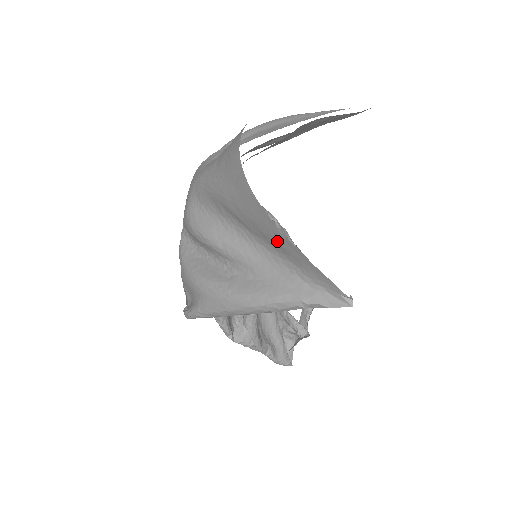
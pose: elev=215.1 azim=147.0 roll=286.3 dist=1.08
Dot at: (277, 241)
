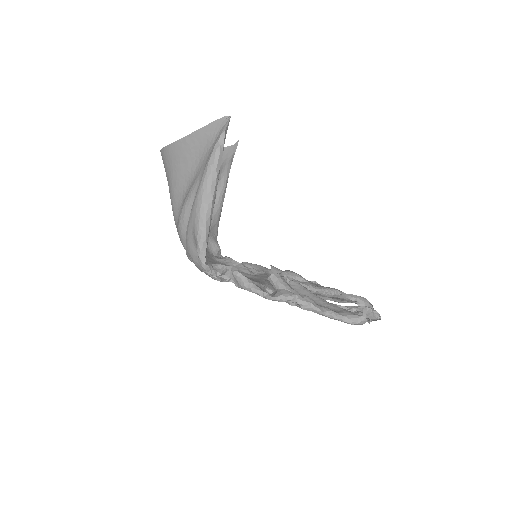
Dot at: (191, 147)
